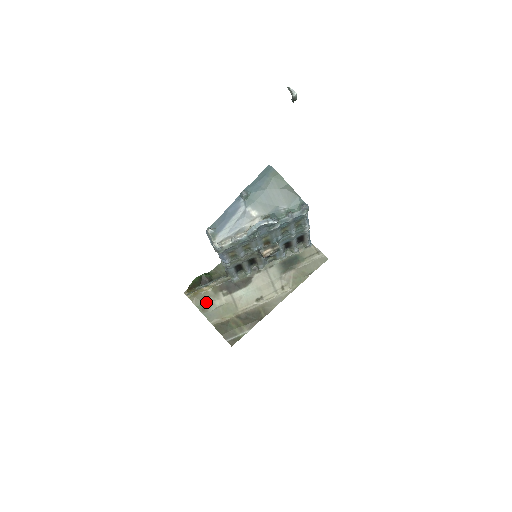
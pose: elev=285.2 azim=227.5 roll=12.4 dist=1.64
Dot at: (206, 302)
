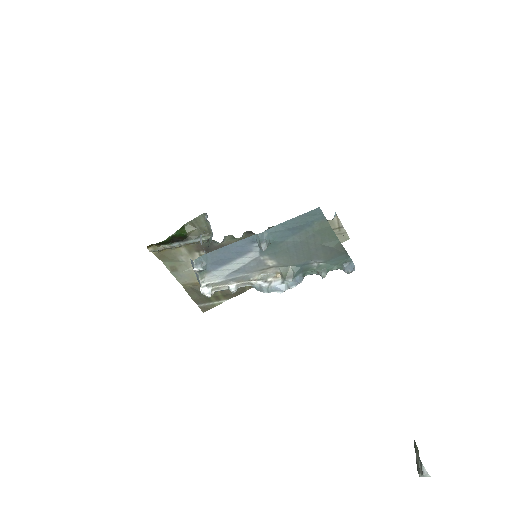
Dot at: (176, 261)
